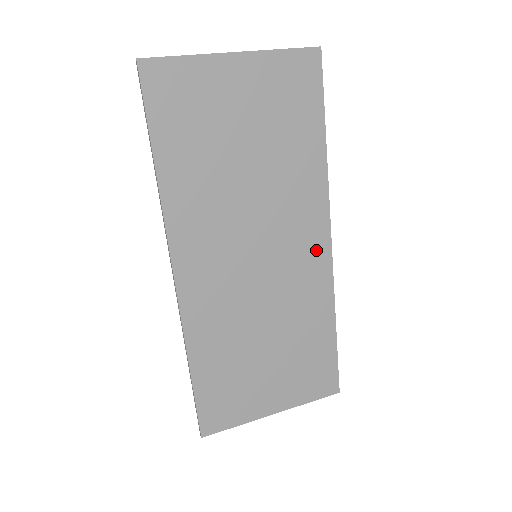
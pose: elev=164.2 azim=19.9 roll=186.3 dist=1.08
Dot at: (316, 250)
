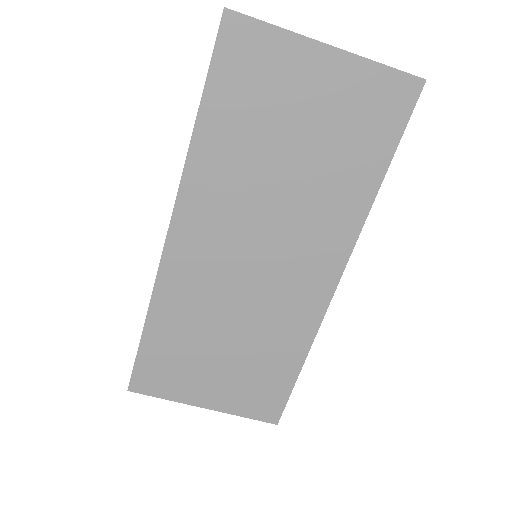
Dot at: (319, 281)
